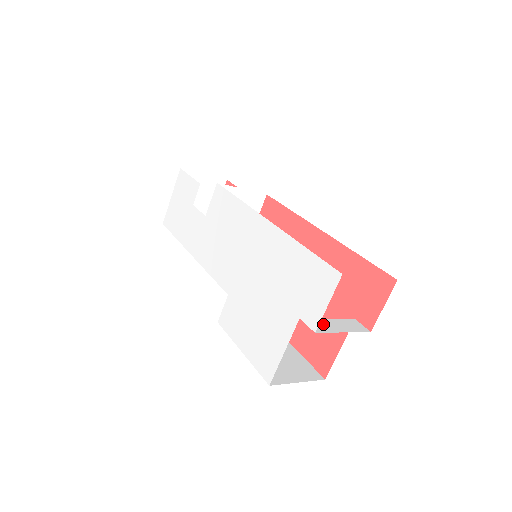
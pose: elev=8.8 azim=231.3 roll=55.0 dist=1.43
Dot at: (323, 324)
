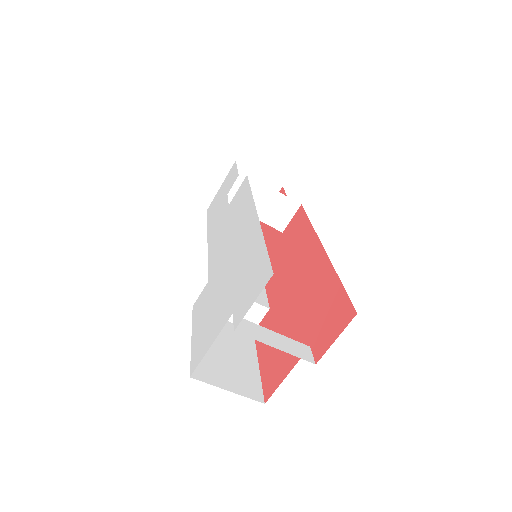
Dot at: (257, 330)
